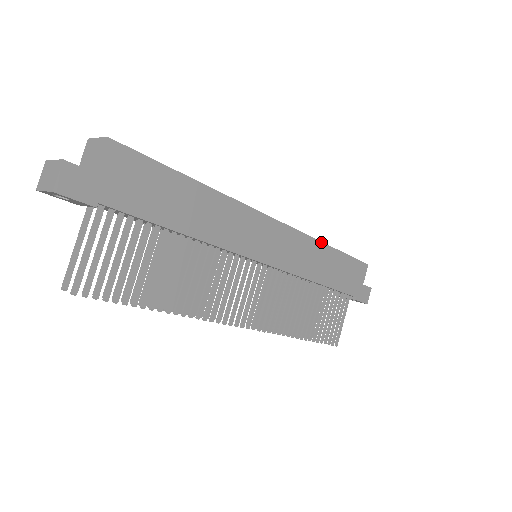
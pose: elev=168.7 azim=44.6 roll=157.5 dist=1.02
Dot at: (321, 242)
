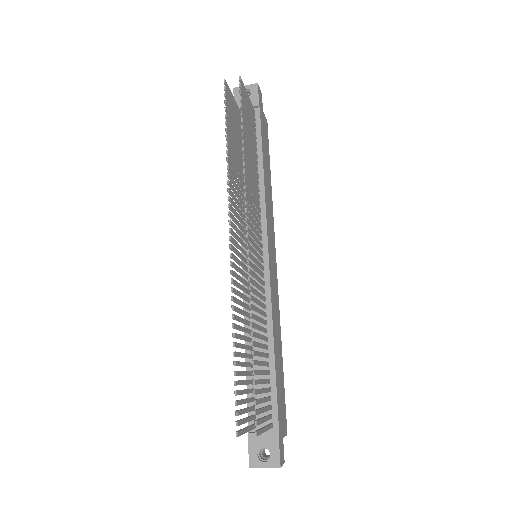
Dot at: (280, 330)
